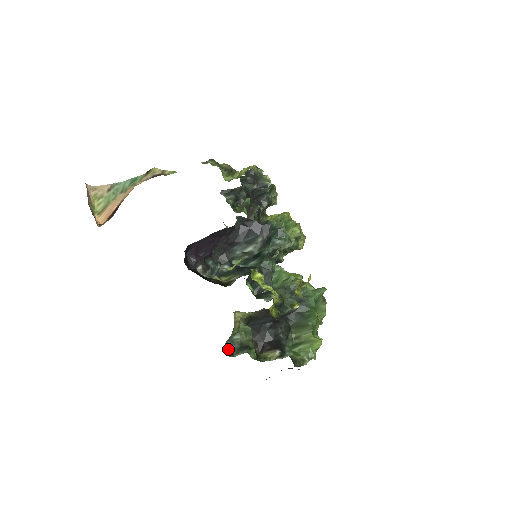
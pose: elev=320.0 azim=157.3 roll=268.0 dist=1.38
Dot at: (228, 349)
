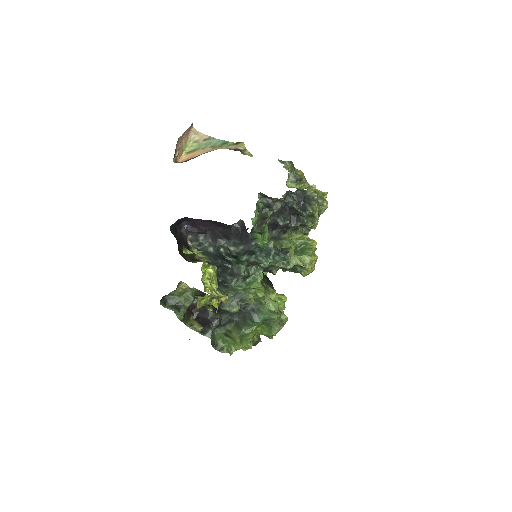
Dot at: (166, 300)
